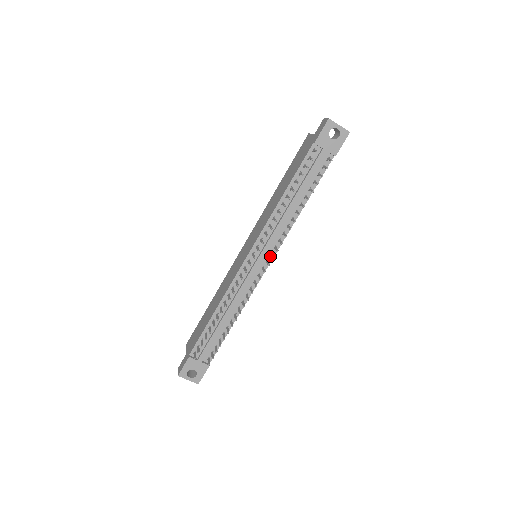
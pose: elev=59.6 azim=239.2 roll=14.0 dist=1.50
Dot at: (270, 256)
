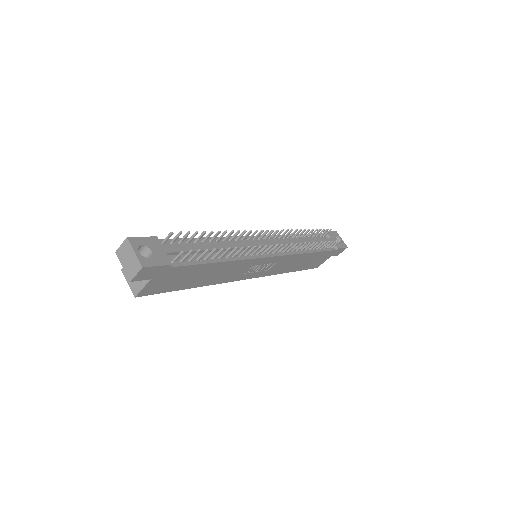
Dot at: (277, 253)
